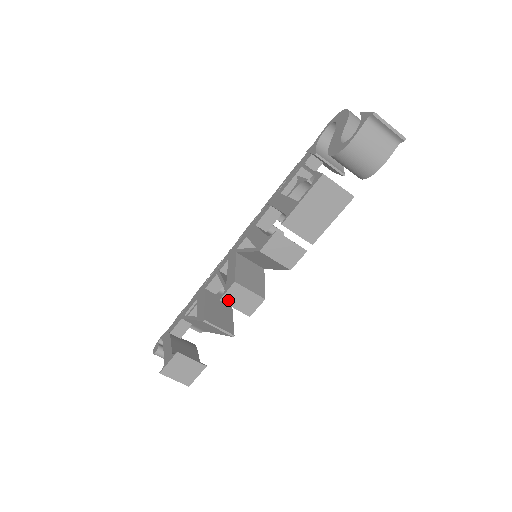
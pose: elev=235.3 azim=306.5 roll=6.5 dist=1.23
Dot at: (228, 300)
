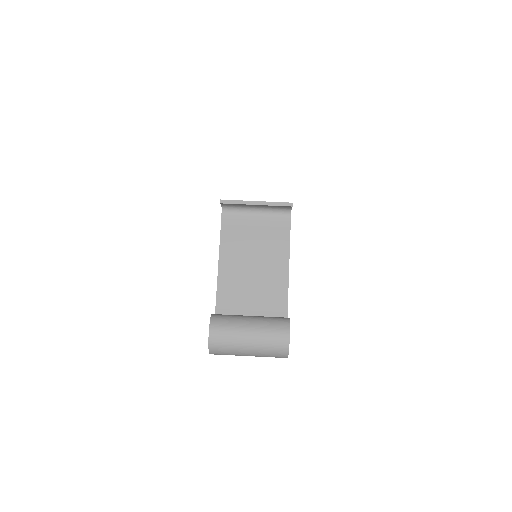
Dot at: occluded
